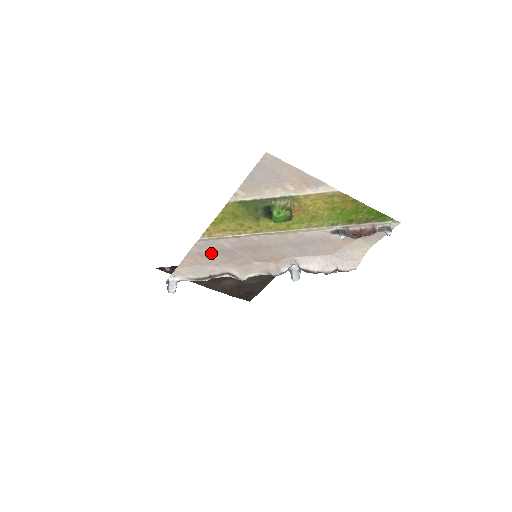
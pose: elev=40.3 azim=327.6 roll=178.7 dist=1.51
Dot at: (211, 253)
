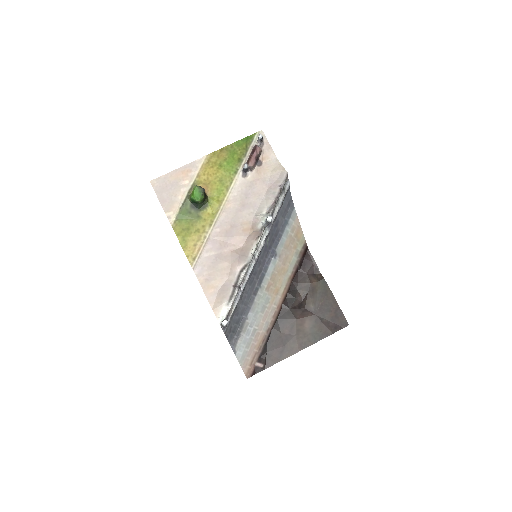
Dot at: (213, 271)
